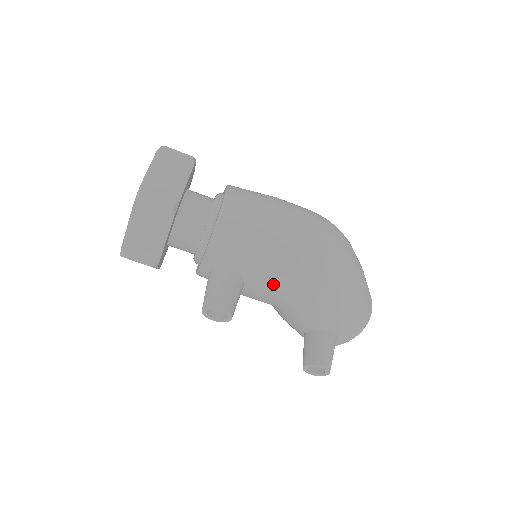
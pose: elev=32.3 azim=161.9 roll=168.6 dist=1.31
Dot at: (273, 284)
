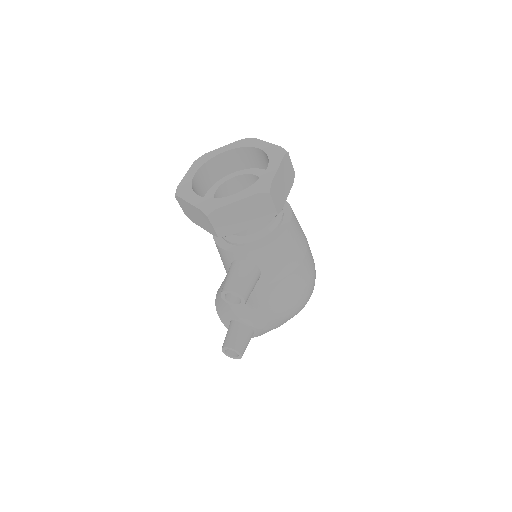
Dot at: (271, 295)
